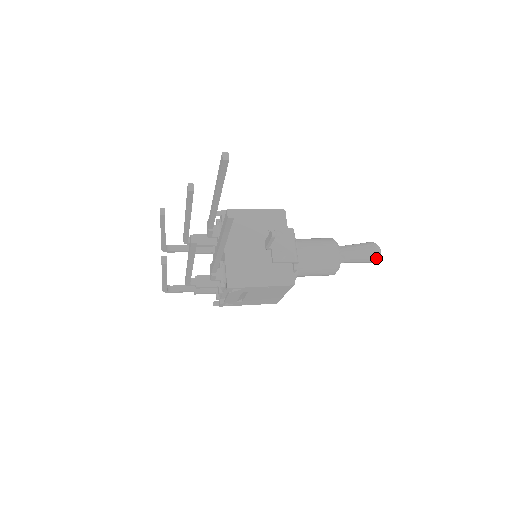
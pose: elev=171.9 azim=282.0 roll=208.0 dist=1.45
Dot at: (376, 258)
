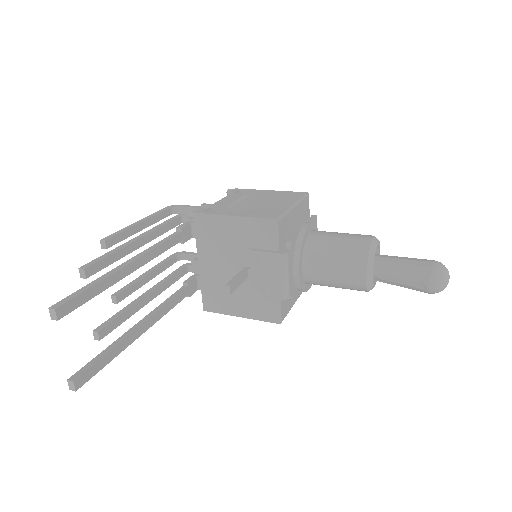
Dot at: (433, 293)
